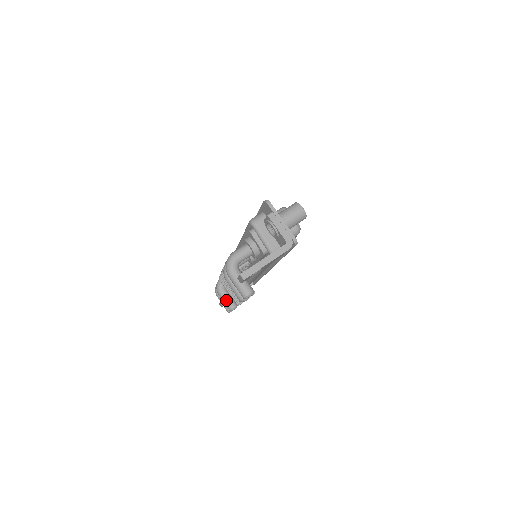
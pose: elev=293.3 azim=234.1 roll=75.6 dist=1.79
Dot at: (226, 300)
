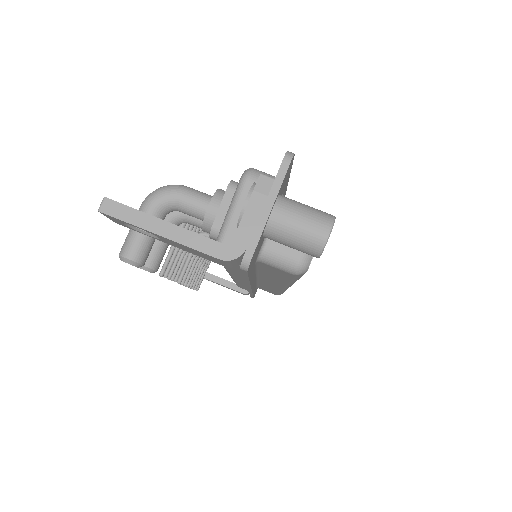
Dot at: occluded
